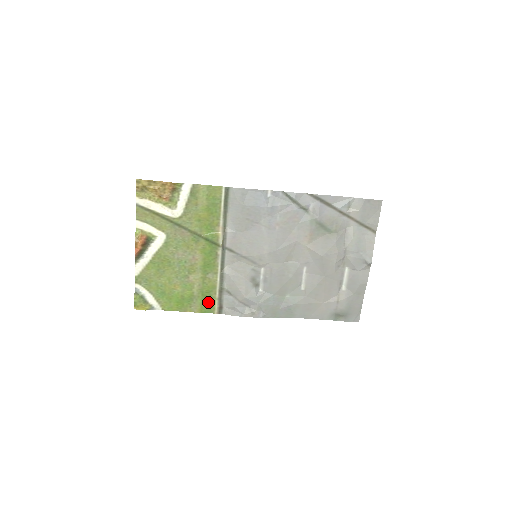
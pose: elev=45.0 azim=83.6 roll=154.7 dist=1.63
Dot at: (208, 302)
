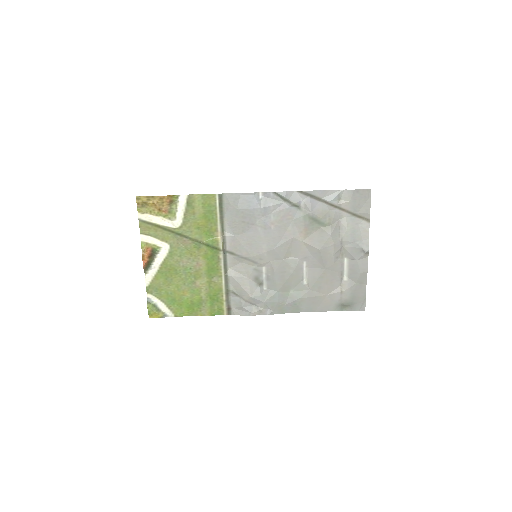
Dot at: (216, 305)
